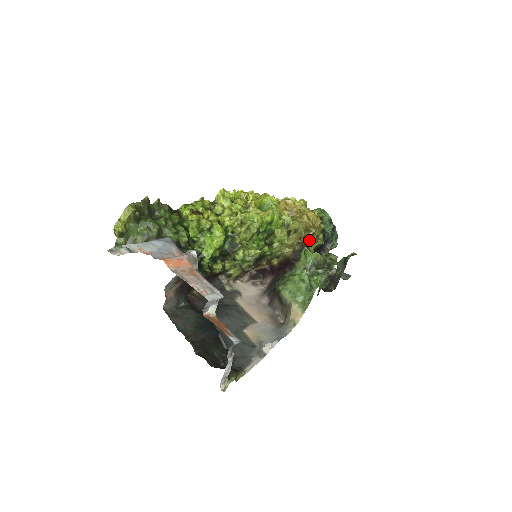
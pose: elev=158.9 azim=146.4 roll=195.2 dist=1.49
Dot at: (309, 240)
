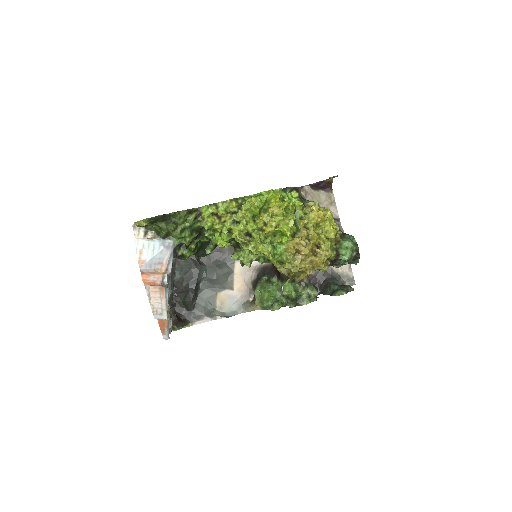
Dot at: occluded
